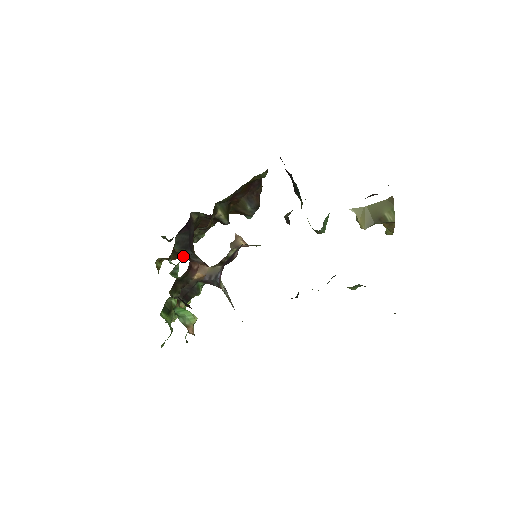
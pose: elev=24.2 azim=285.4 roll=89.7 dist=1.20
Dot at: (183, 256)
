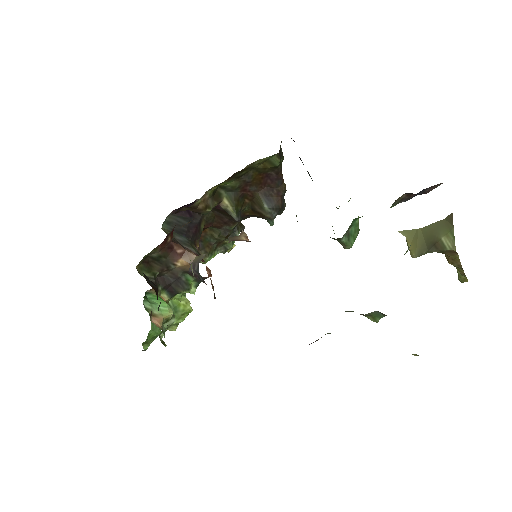
Dot at: (202, 262)
